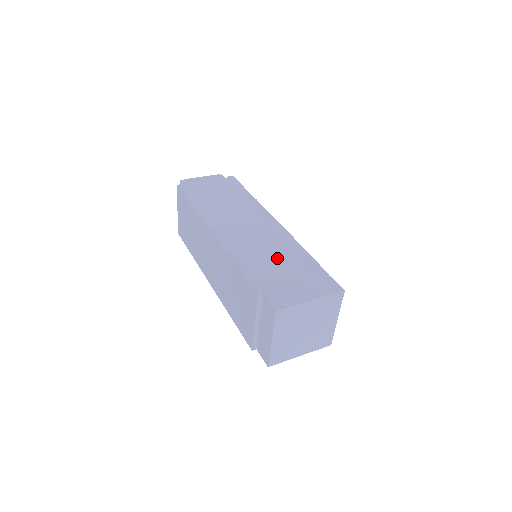
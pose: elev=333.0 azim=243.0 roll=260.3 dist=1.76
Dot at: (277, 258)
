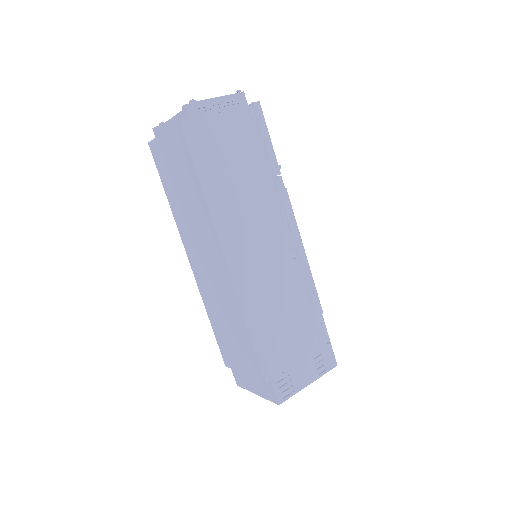
Dot at: (290, 317)
